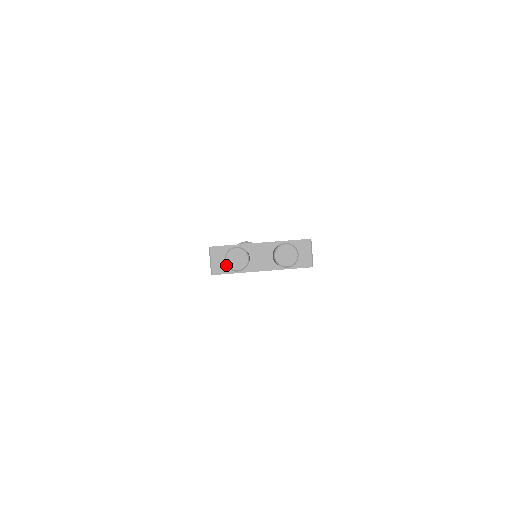
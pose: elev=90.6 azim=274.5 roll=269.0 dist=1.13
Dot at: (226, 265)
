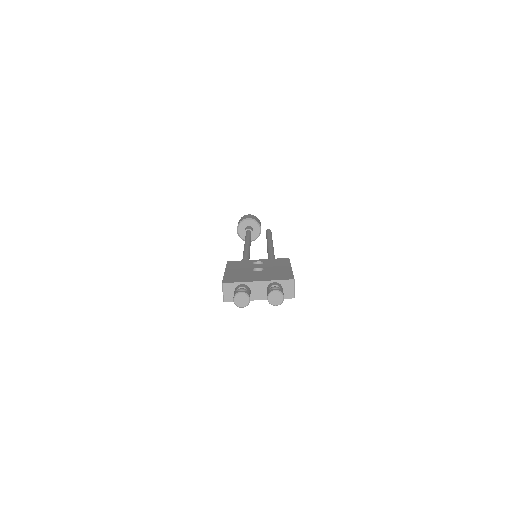
Dot at: (234, 303)
